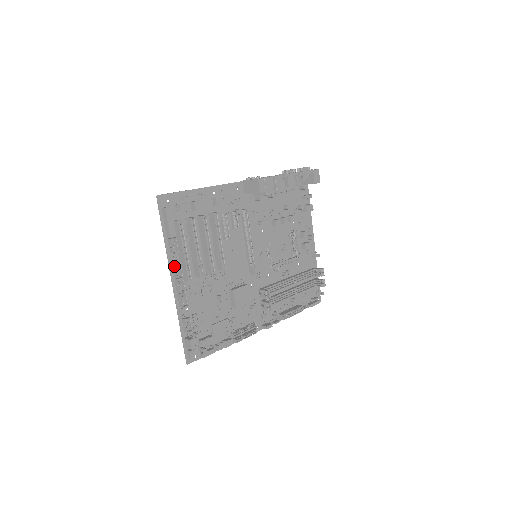
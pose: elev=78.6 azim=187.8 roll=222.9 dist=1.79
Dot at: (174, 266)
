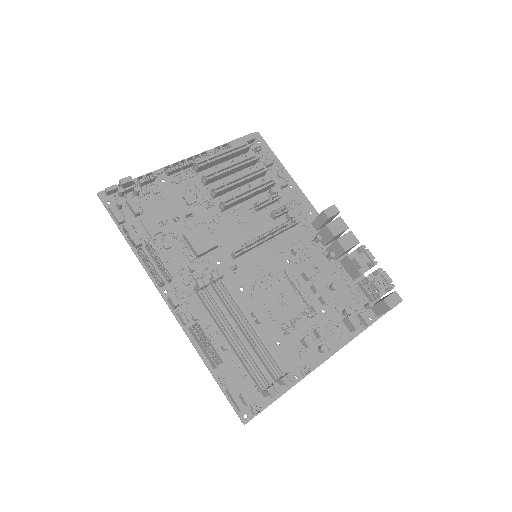
Dot at: (204, 153)
